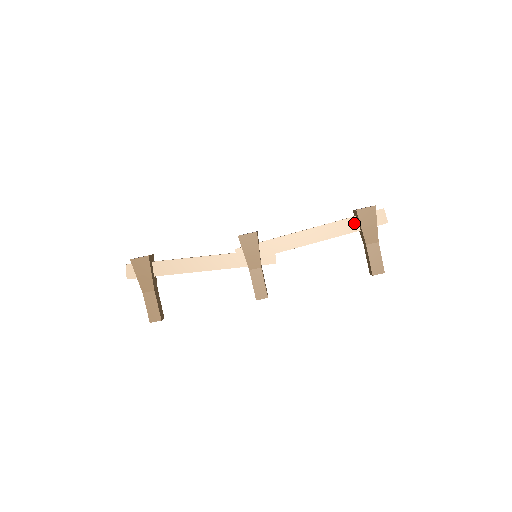
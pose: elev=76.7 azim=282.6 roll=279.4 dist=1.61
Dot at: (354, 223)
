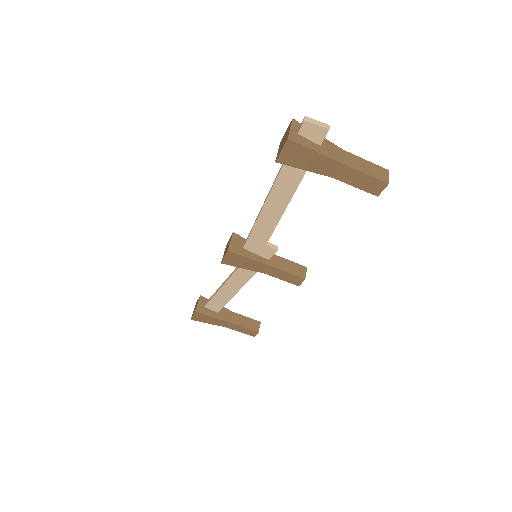
Dot at: occluded
